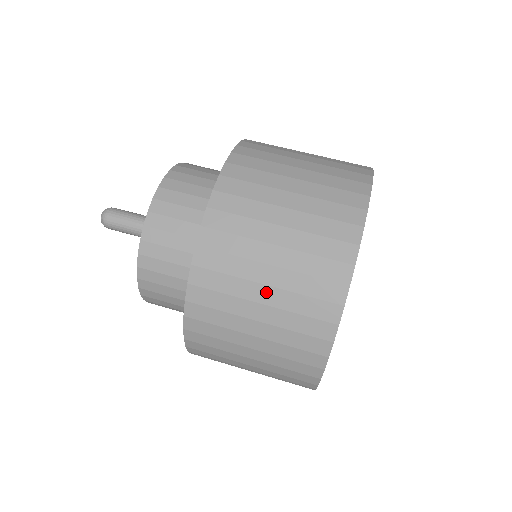
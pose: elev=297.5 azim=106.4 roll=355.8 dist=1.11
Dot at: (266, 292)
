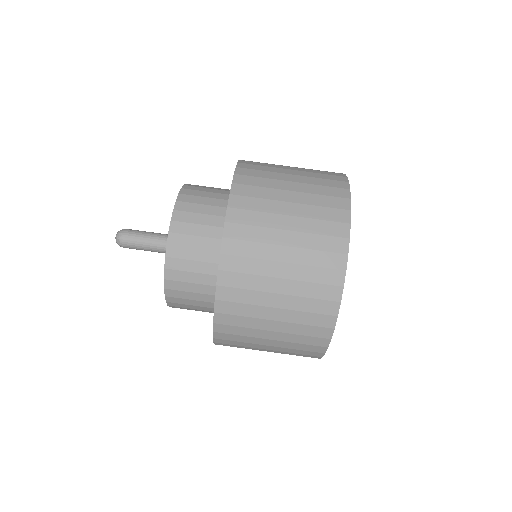
Dot at: (284, 268)
